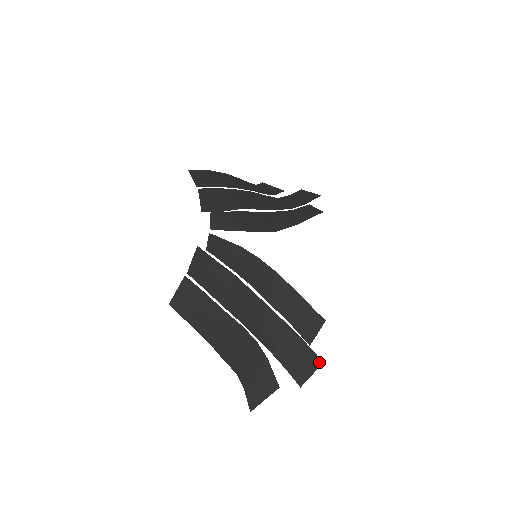
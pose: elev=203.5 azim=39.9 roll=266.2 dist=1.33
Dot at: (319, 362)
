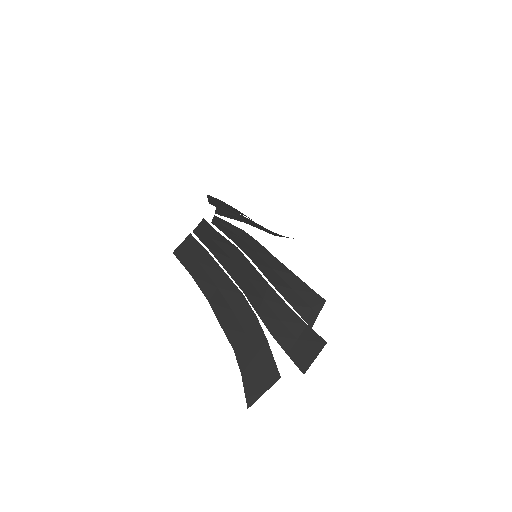
Dot at: (322, 343)
